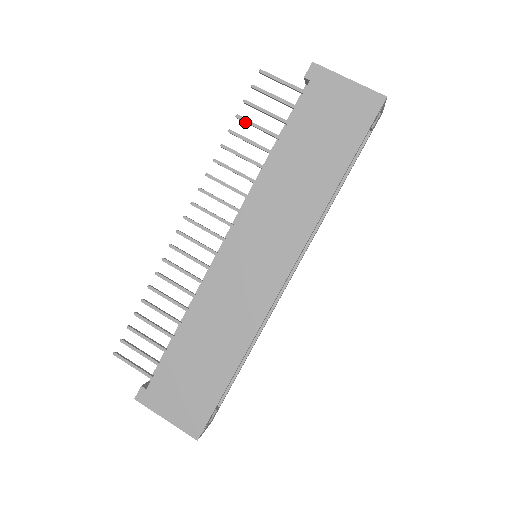
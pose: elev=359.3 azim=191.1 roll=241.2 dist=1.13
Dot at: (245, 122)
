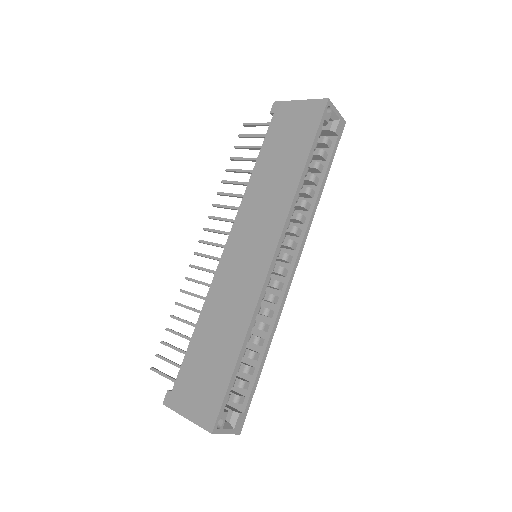
Dot at: (236, 160)
